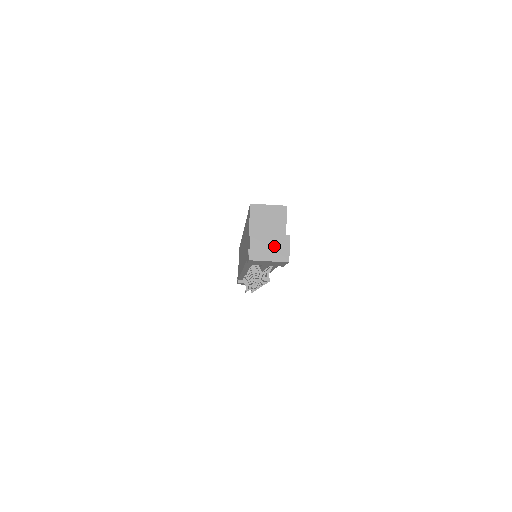
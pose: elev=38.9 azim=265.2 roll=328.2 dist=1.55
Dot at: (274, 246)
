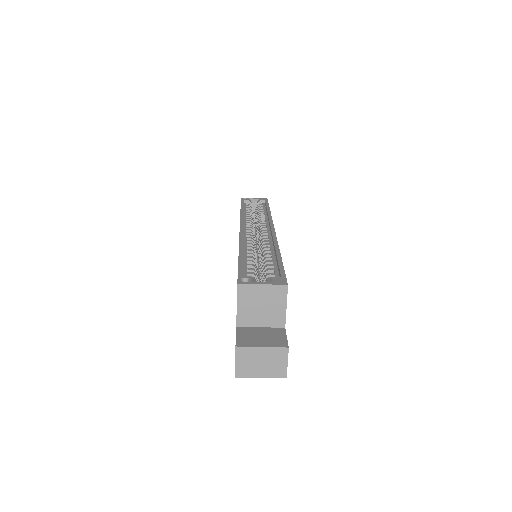
Dot at: (267, 360)
